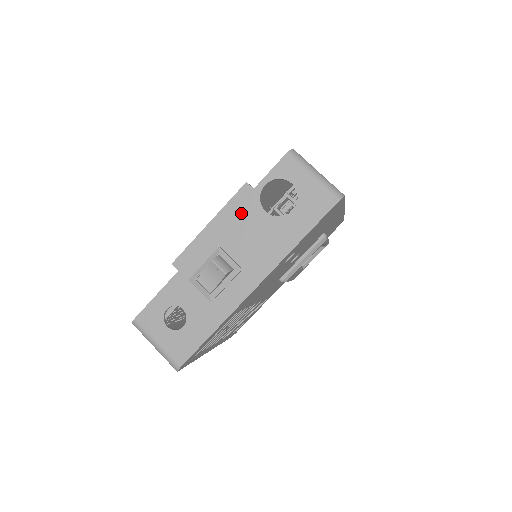
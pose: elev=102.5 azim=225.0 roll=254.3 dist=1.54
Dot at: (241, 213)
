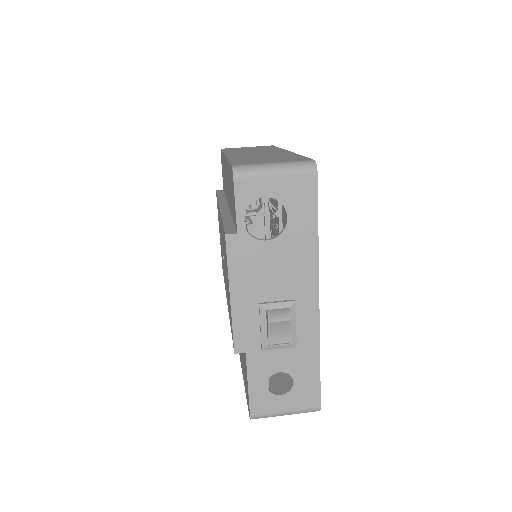
Dot at: (248, 262)
